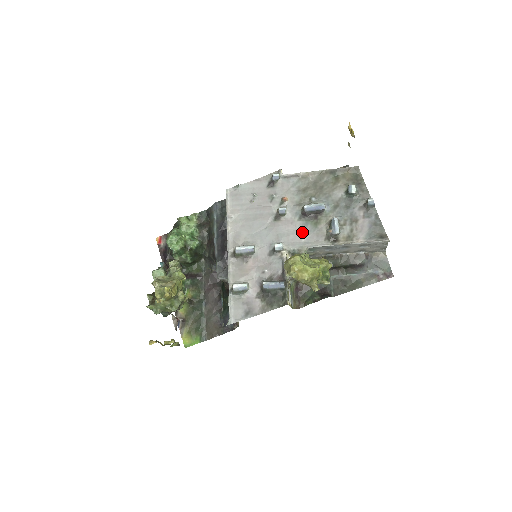
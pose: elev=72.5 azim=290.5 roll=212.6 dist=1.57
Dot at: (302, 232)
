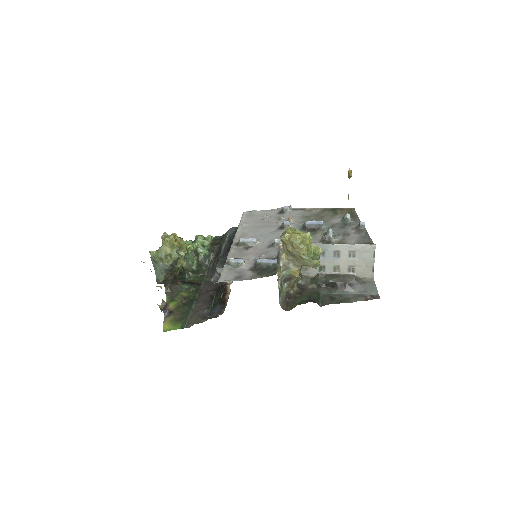
Dot at: occluded
